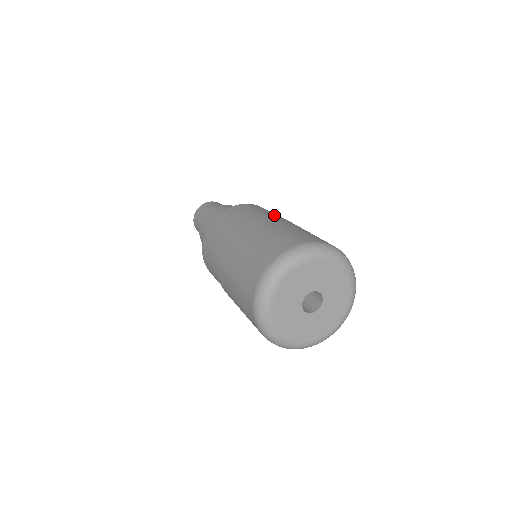
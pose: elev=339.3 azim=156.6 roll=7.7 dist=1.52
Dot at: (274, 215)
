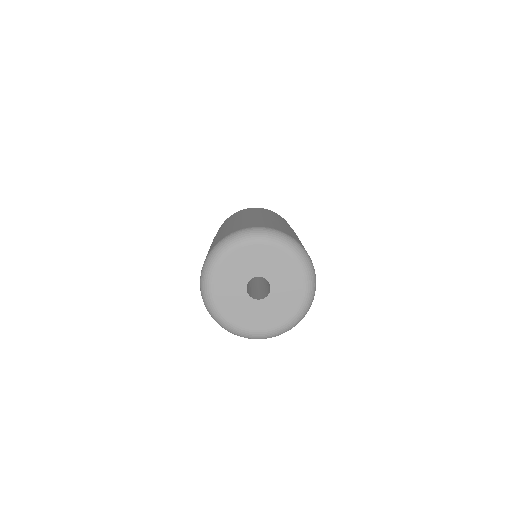
Dot at: (282, 220)
